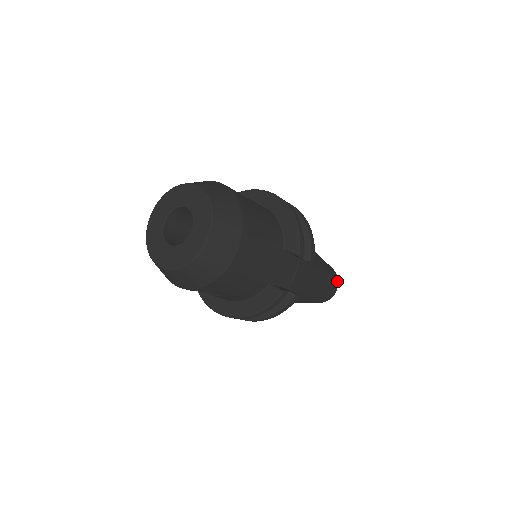
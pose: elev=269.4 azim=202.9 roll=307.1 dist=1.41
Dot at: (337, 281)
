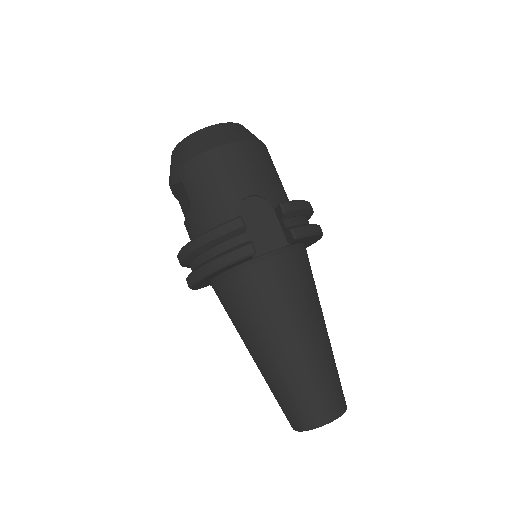
Dot at: (339, 409)
